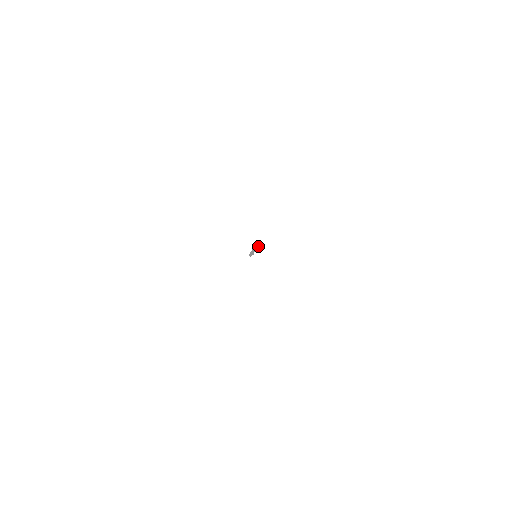
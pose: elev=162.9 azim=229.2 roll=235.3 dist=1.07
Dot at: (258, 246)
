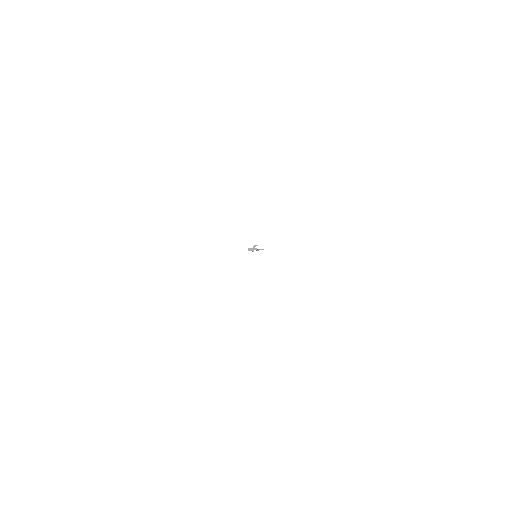
Dot at: occluded
